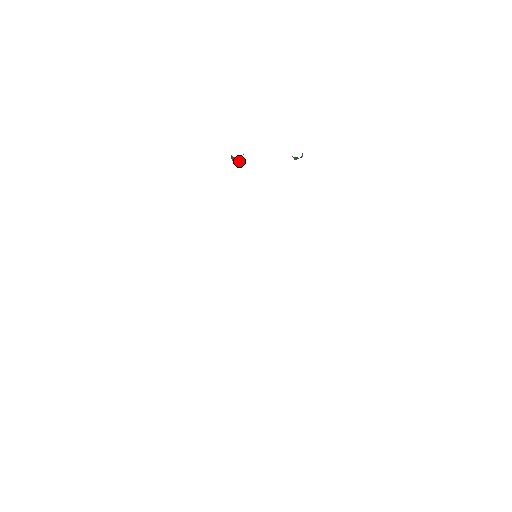
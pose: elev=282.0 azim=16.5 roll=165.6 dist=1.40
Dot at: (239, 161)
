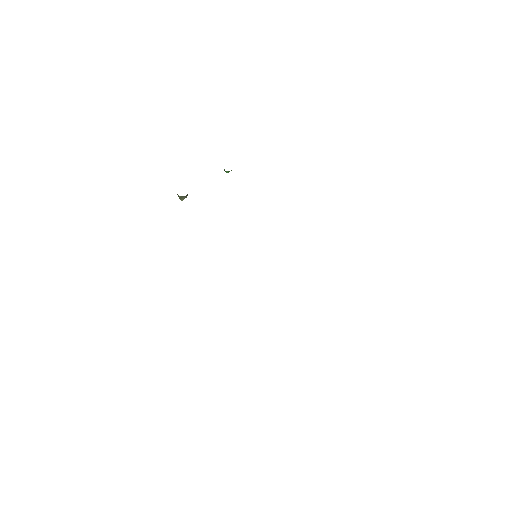
Dot at: (186, 197)
